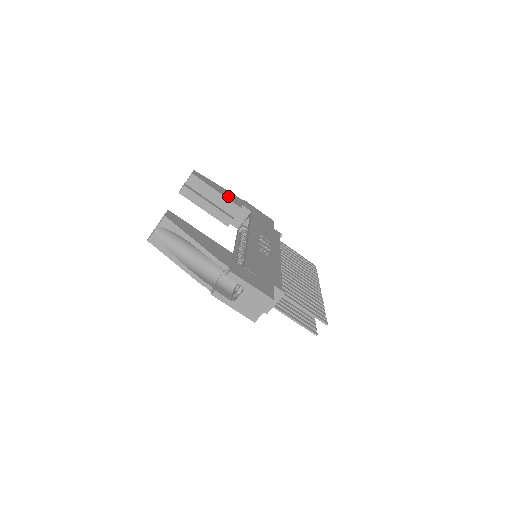
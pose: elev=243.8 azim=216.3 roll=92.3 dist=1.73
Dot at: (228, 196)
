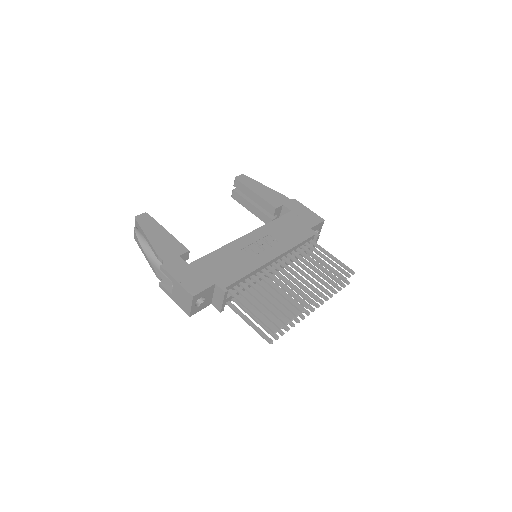
Dot at: (268, 197)
